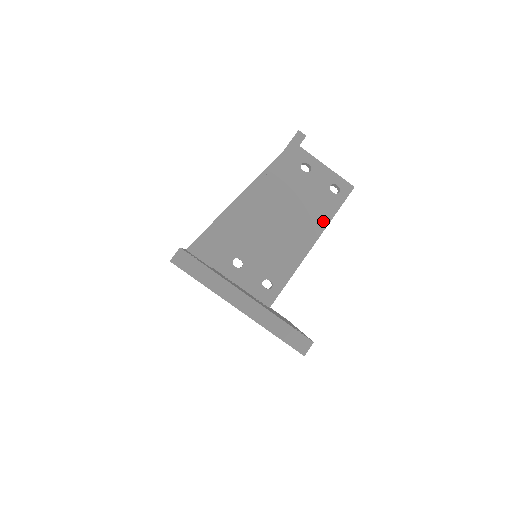
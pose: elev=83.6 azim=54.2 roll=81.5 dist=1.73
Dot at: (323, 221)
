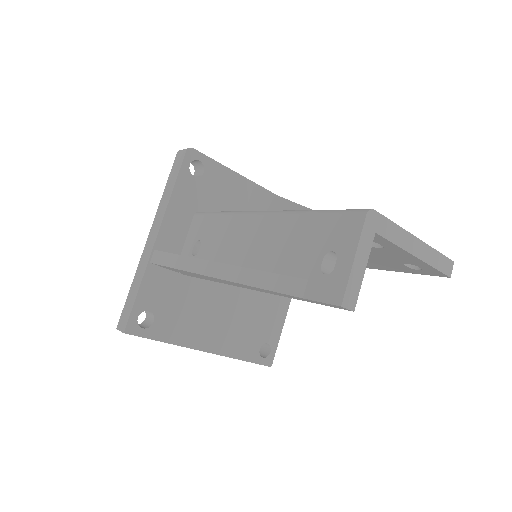
Dot at: (372, 266)
